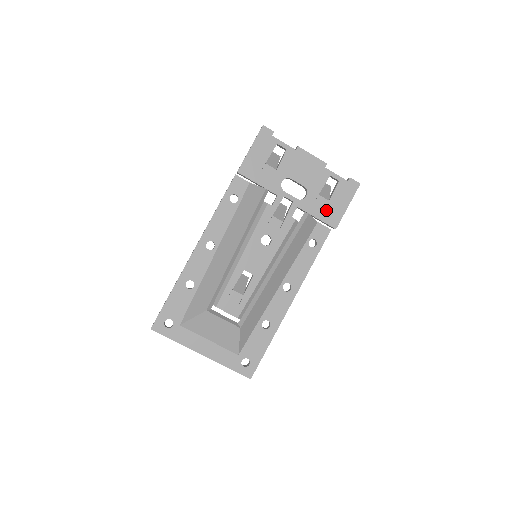
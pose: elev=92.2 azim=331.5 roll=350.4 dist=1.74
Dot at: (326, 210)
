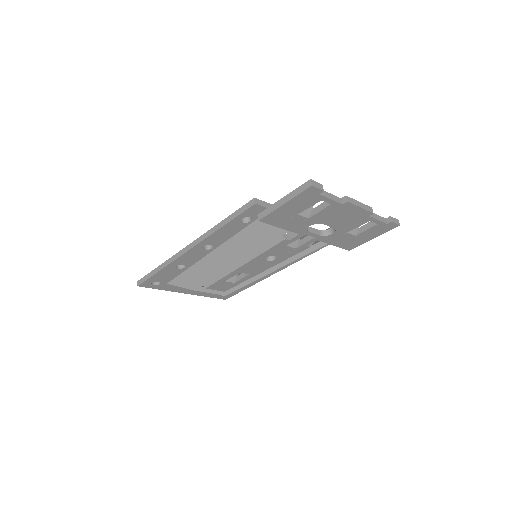
Dot at: (348, 241)
